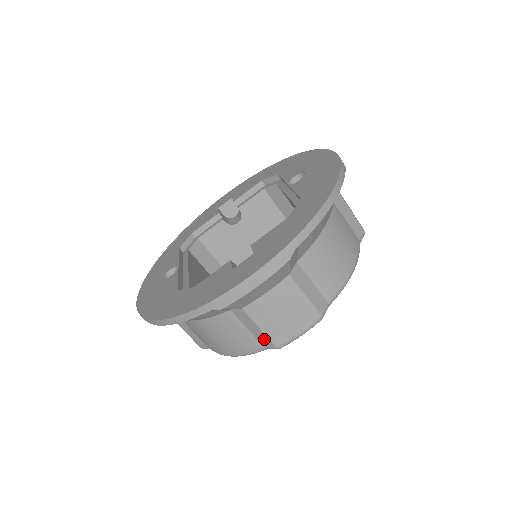
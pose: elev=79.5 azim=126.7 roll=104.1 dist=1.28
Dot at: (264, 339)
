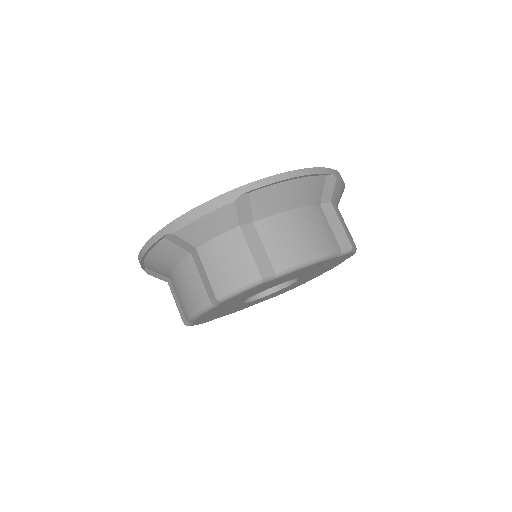
Dot at: (209, 287)
